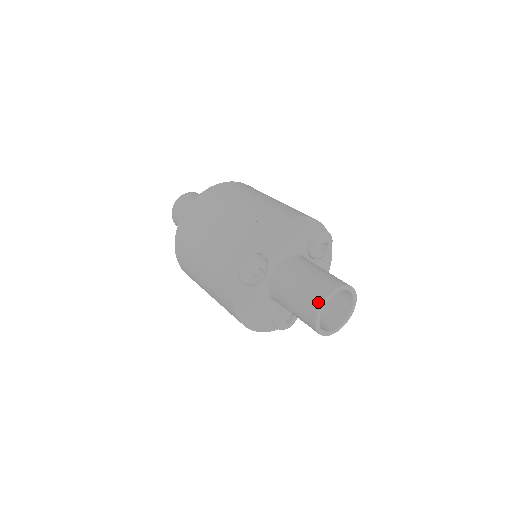
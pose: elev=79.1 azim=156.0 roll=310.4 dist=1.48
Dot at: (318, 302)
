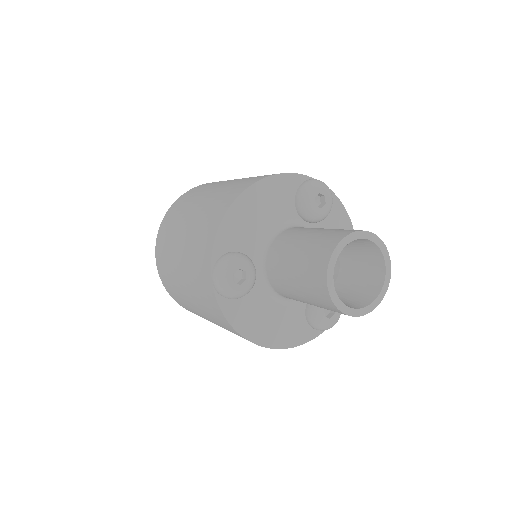
Dot at: (321, 275)
